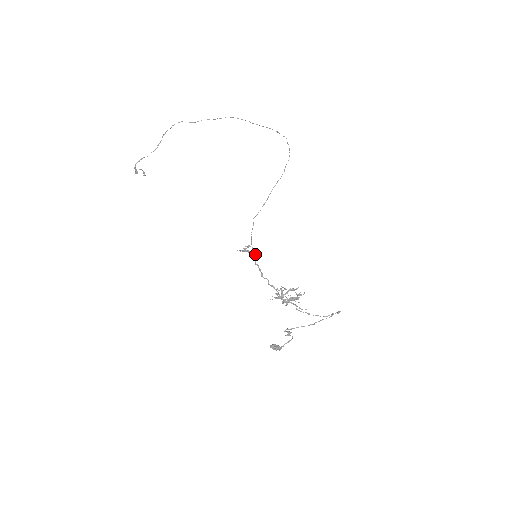
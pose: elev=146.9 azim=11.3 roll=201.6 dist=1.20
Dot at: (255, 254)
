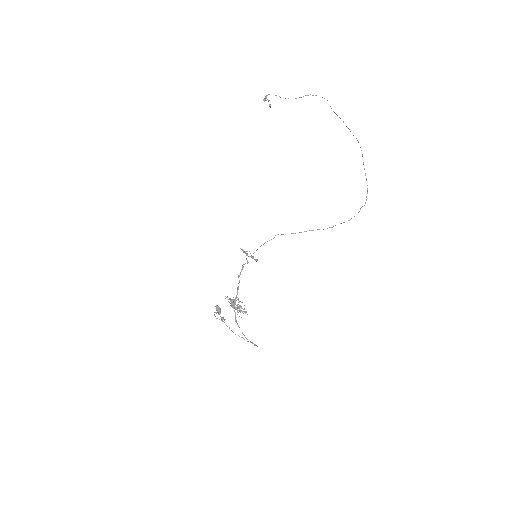
Dot at: (253, 257)
